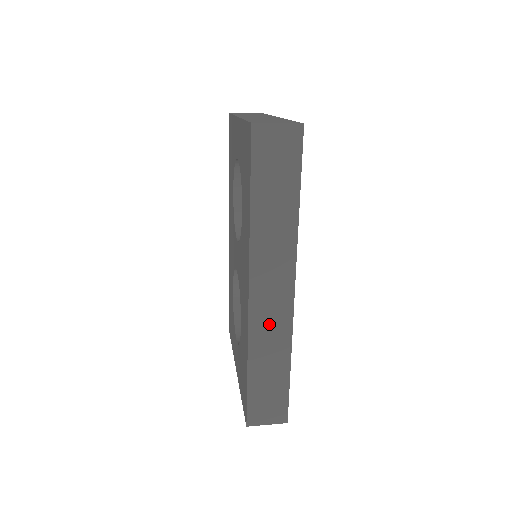
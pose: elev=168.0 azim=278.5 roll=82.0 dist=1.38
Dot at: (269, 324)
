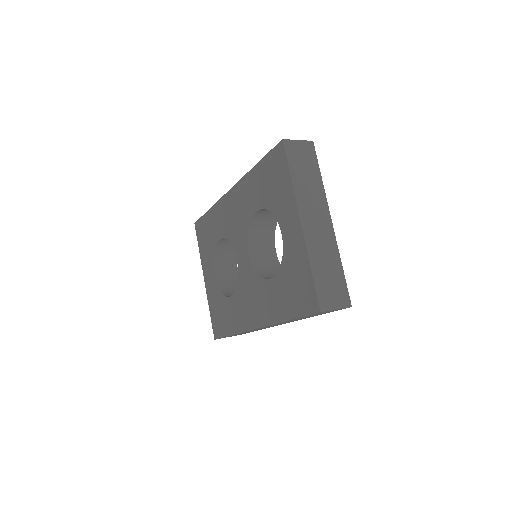
Dot at: (258, 329)
